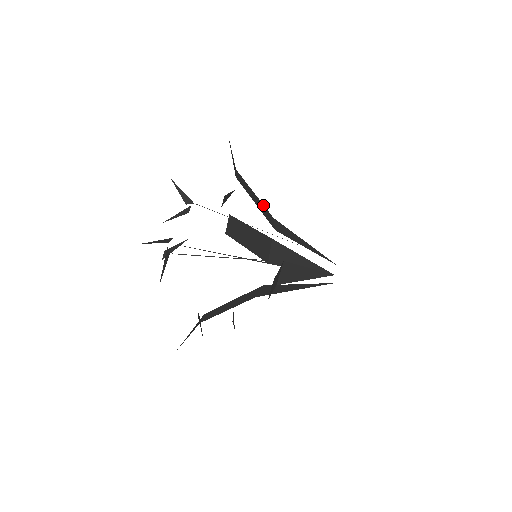
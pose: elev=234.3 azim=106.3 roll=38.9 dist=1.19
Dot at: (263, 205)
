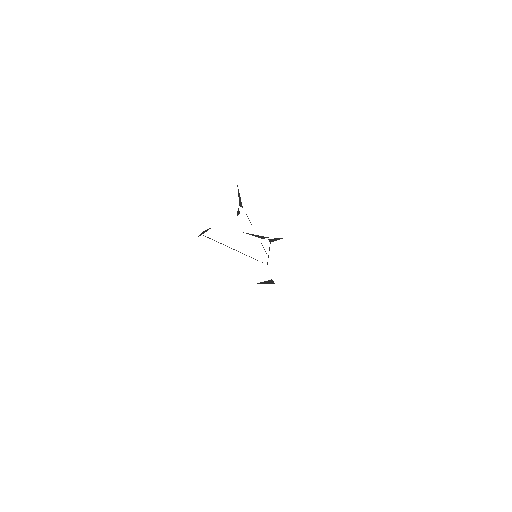
Dot at: occluded
